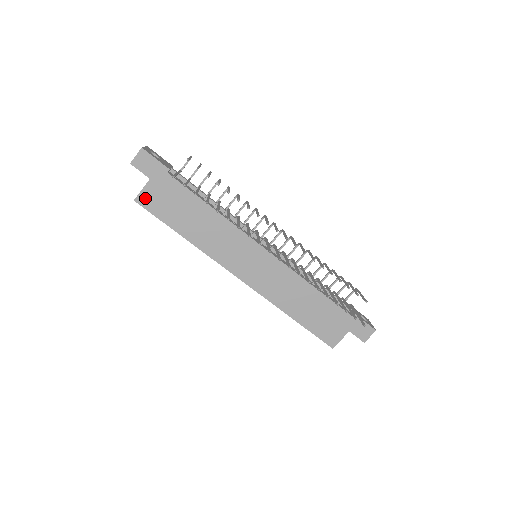
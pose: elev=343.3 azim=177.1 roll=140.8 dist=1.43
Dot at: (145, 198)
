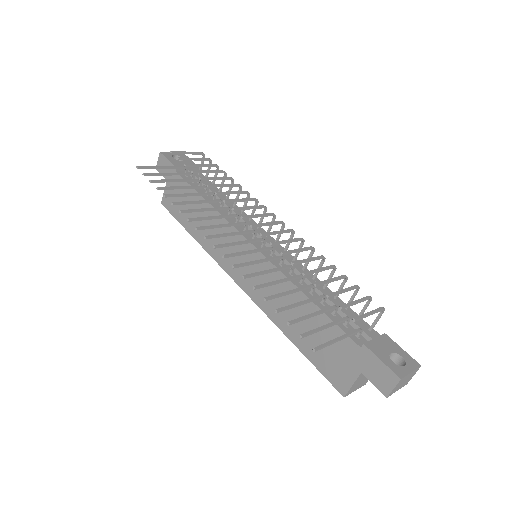
Dot at: (166, 200)
